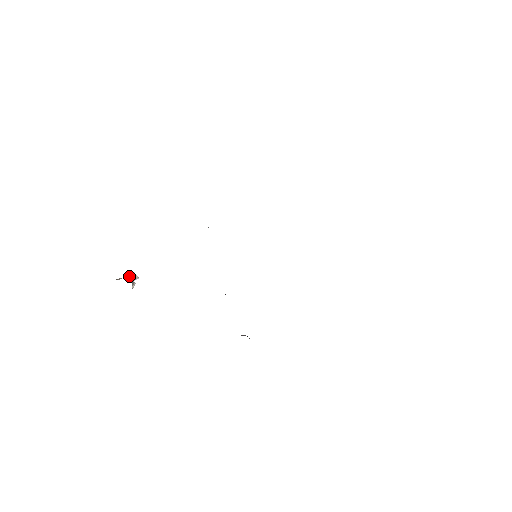
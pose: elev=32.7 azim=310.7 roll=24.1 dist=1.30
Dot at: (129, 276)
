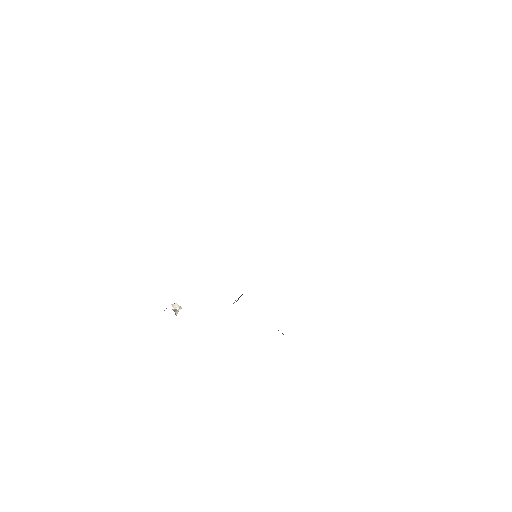
Dot at: (174, 307)
